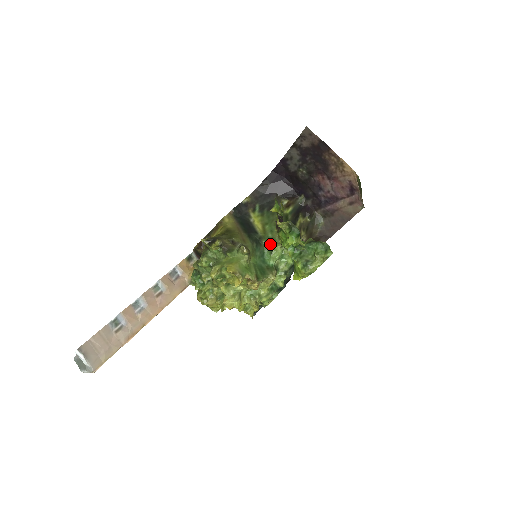
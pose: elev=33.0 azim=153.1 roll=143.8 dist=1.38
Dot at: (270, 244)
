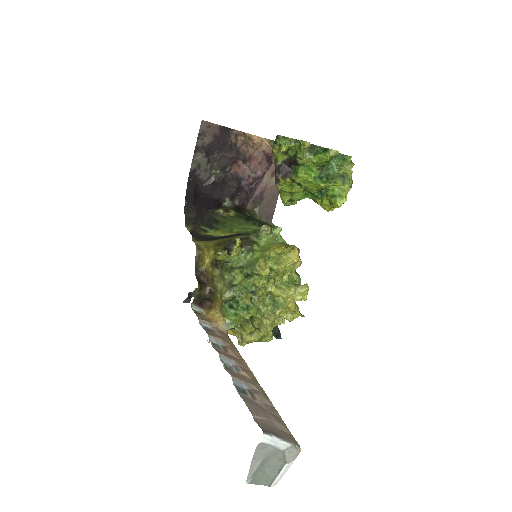
Dot at: occluded
